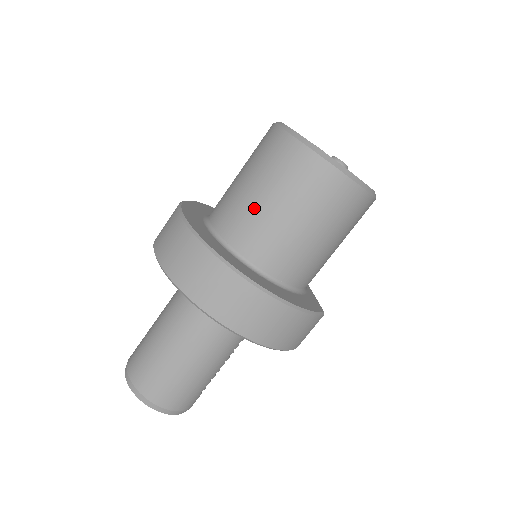
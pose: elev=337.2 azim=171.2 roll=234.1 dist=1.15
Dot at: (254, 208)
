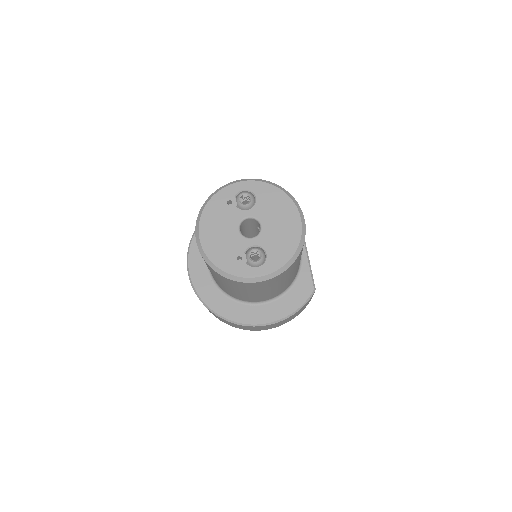
Dot at: (224, 287)
